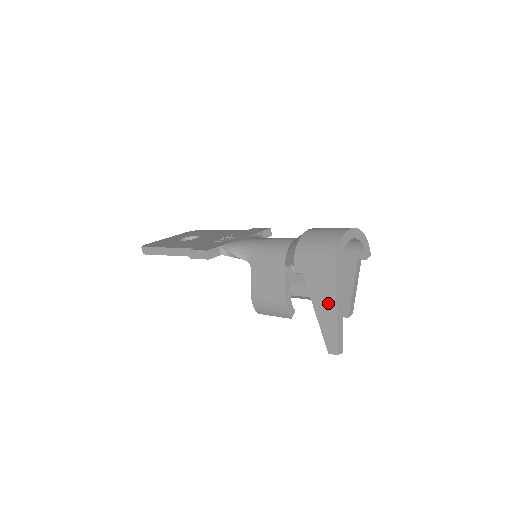
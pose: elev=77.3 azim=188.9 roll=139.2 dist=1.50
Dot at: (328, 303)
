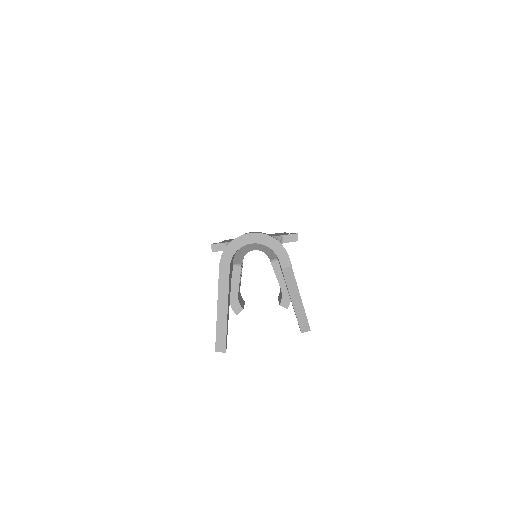
Dot at: occluded
